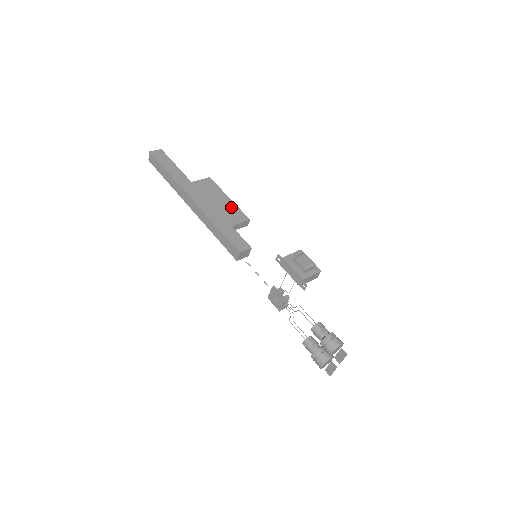
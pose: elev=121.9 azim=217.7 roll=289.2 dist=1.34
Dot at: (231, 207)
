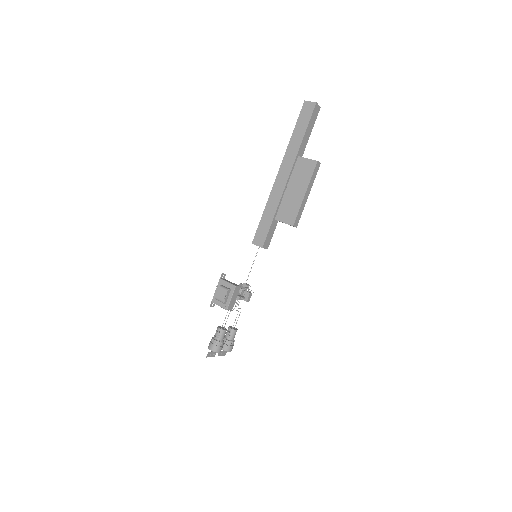
Dot at: (295, 203)
